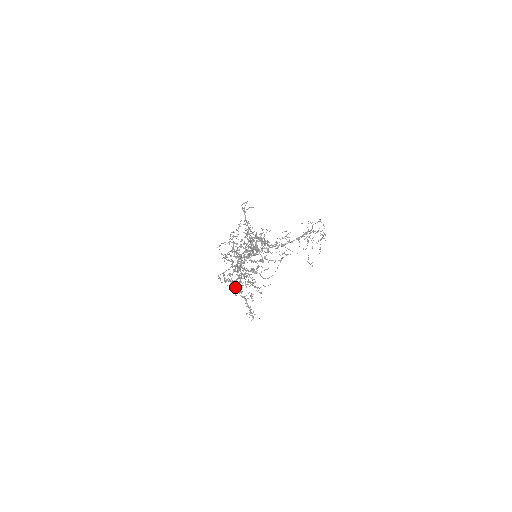
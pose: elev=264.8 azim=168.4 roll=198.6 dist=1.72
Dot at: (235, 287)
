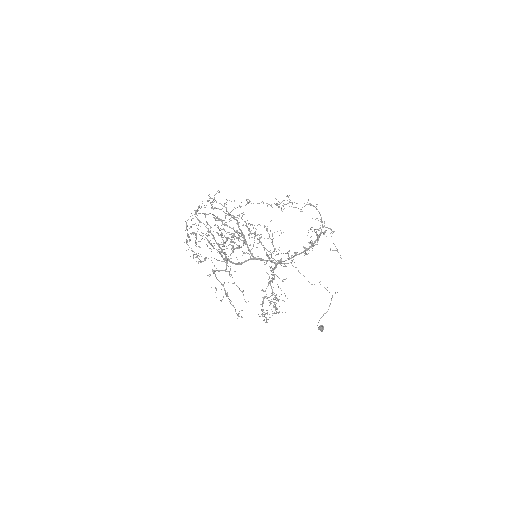
Dot at: (194, 254)
